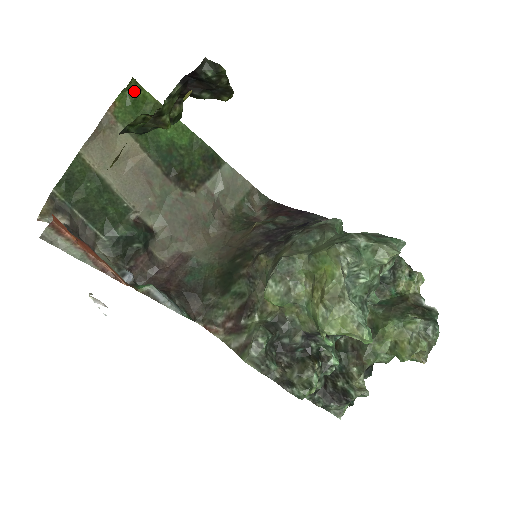
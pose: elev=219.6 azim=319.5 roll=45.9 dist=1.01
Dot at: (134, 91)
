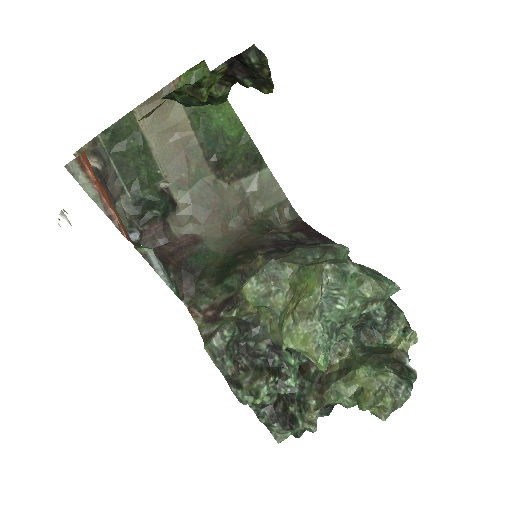
Dot at: (201, 72)
